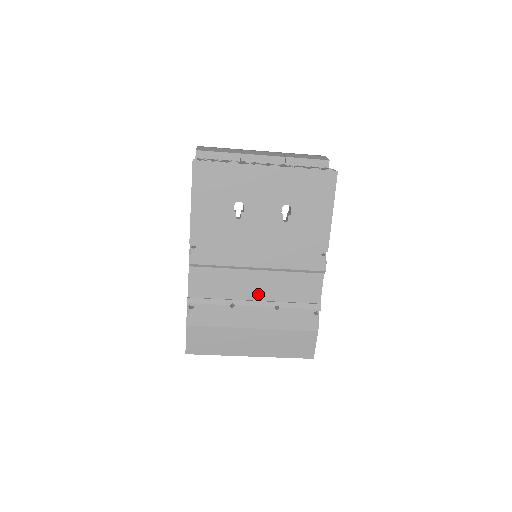
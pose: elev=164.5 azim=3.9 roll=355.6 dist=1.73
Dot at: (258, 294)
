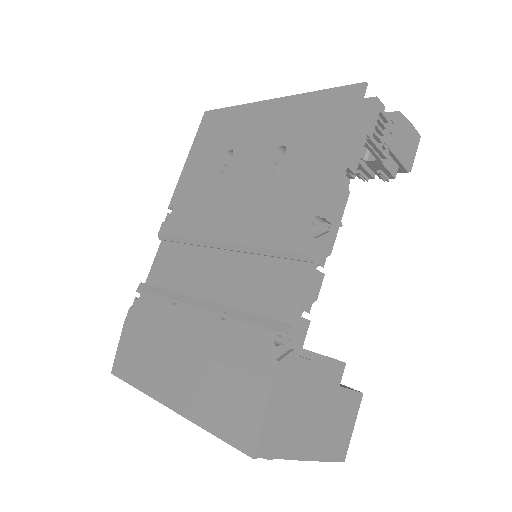
Dot at: (214, 292)
